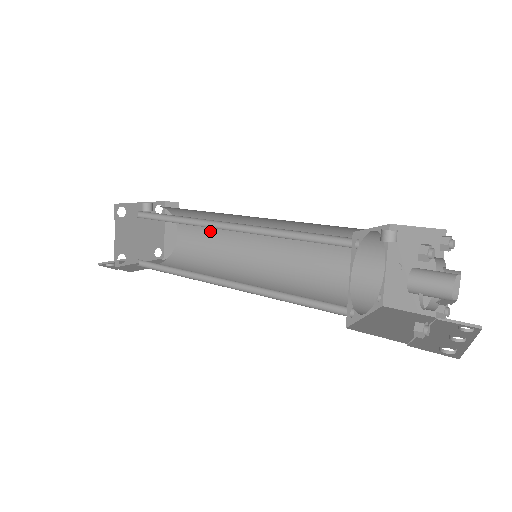
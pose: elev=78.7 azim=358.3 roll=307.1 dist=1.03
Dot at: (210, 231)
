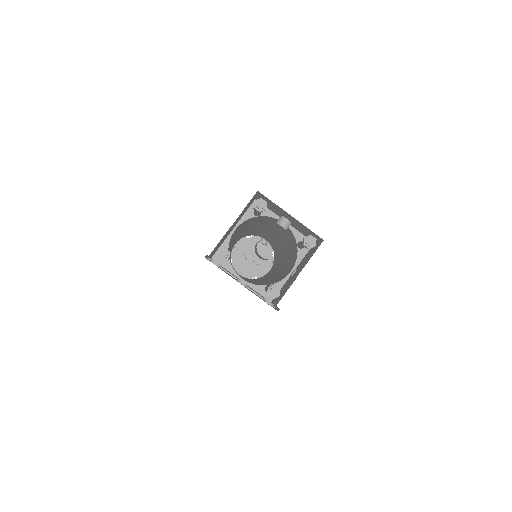
Dot at: occluded
